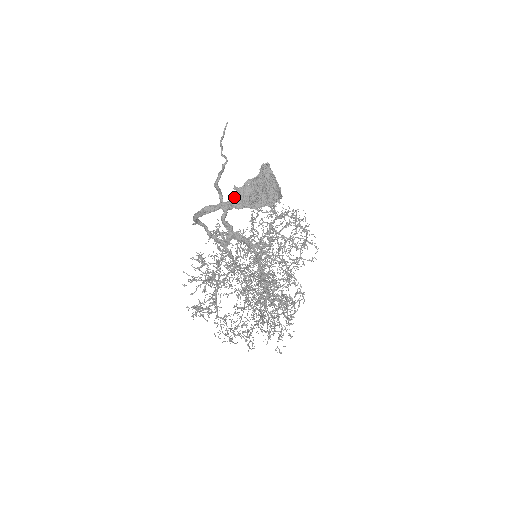
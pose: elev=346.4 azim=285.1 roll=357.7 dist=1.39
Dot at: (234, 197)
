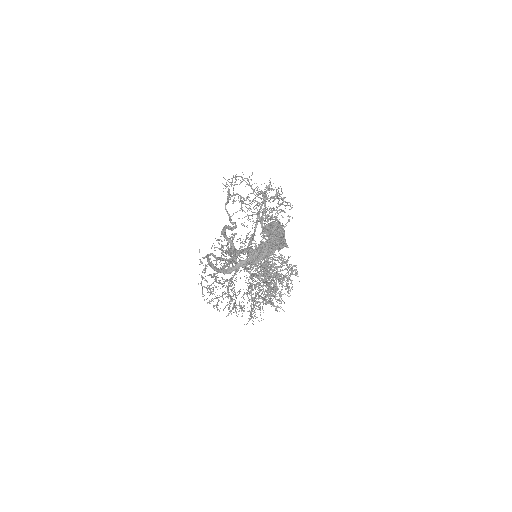
Dot at: (251, 258)
